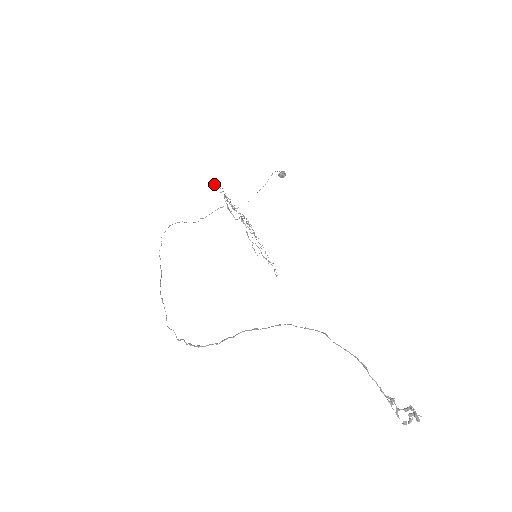
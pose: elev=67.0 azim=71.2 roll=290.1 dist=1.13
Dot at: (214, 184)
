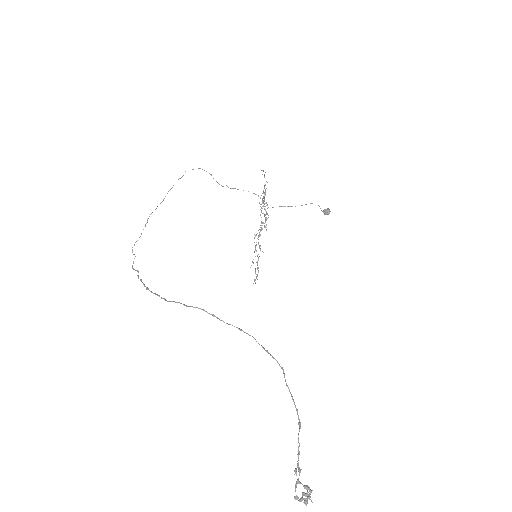
Dot at: occluded
